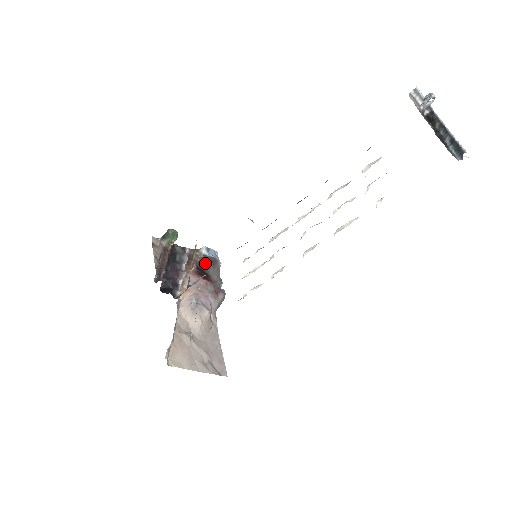
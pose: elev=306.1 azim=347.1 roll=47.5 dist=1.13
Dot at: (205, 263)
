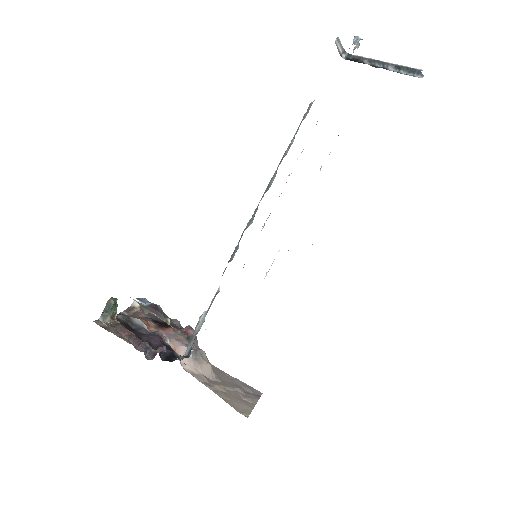
Dot at: (151, 314)
